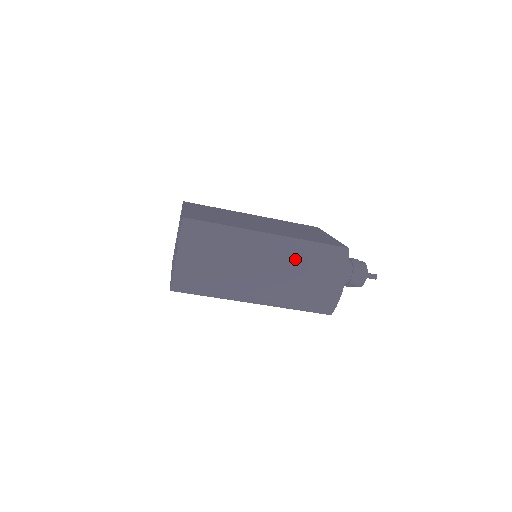
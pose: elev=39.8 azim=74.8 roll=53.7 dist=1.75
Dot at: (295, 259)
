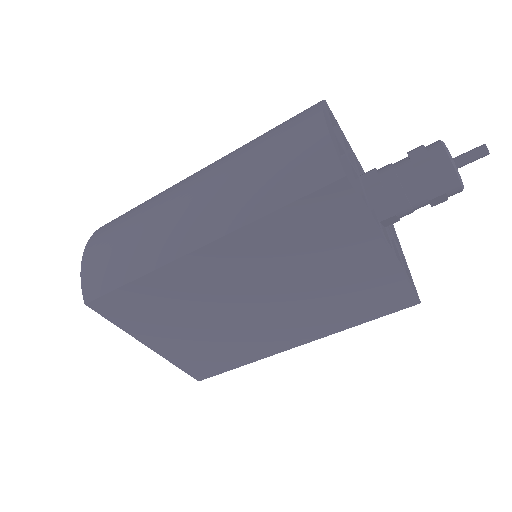
Dot at: (235, 152)
